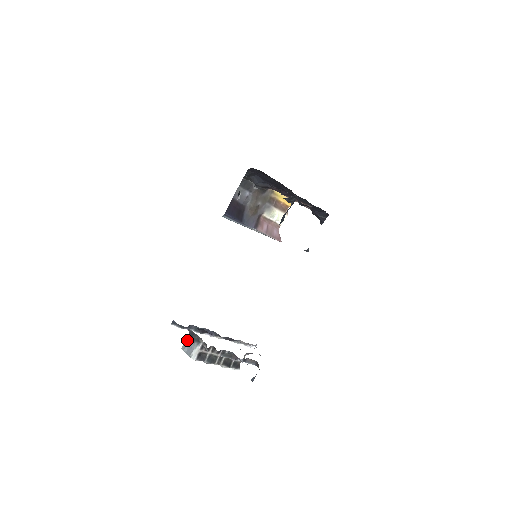
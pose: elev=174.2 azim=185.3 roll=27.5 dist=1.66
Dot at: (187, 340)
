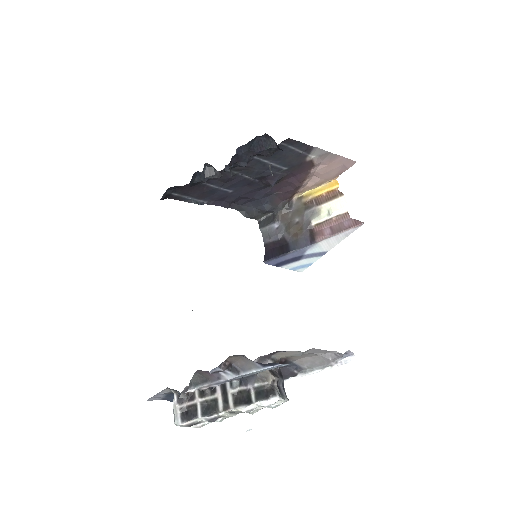
Dot at: occluded
